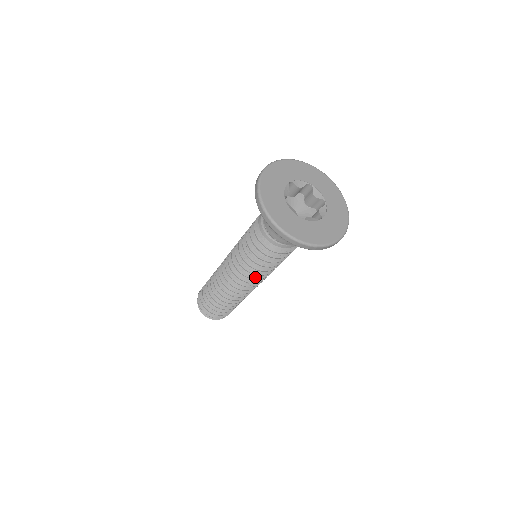
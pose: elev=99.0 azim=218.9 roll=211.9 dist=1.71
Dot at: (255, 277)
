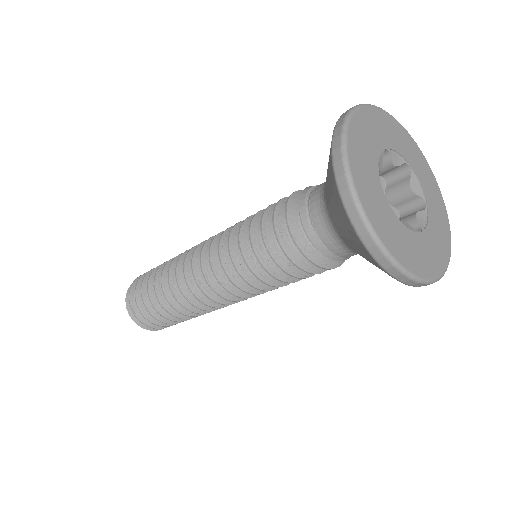
Dot at: (225, 262)
